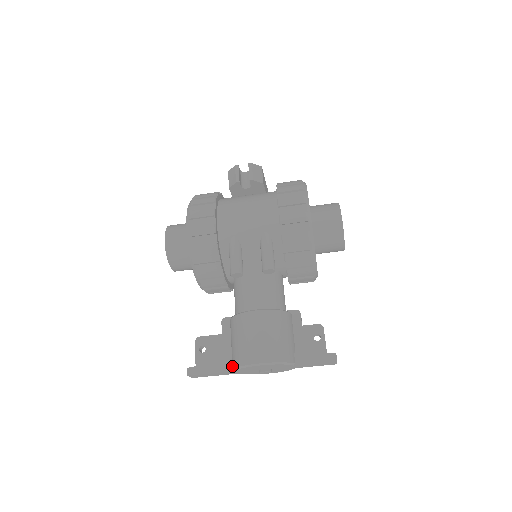
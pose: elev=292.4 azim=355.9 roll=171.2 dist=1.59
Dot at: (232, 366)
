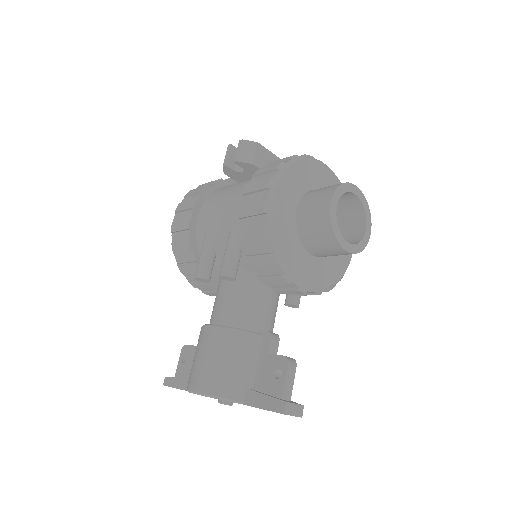
Dot at: occluded
